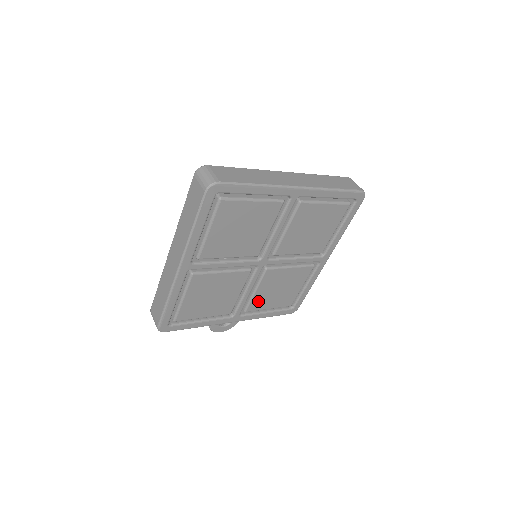
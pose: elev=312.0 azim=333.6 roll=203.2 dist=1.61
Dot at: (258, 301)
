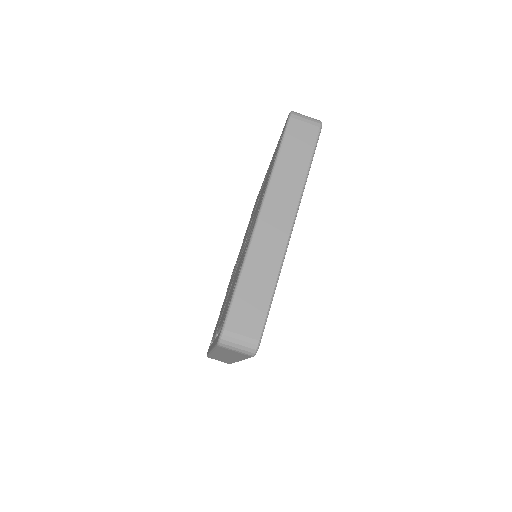
Dot at: occluded
